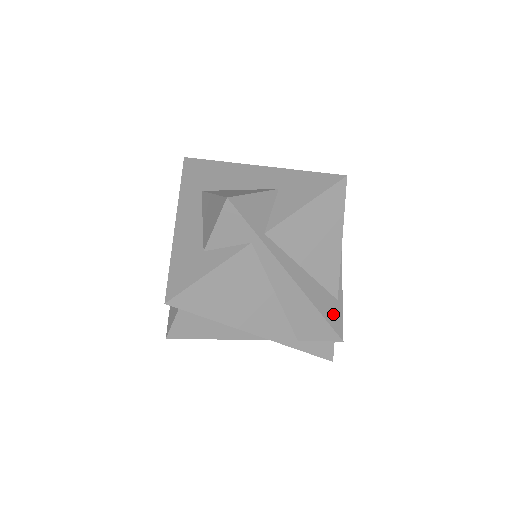
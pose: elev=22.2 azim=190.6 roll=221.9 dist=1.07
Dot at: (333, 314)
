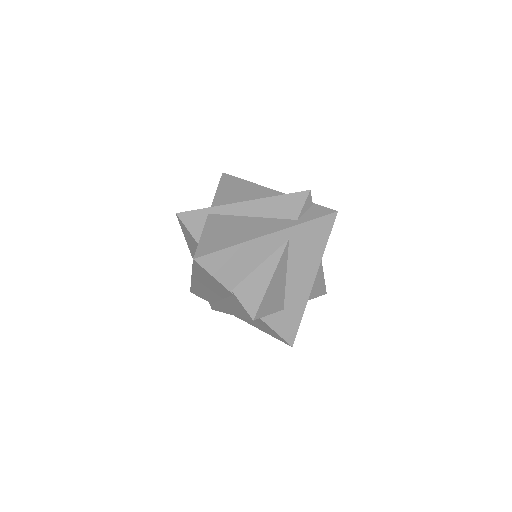
Dot at: occluded
